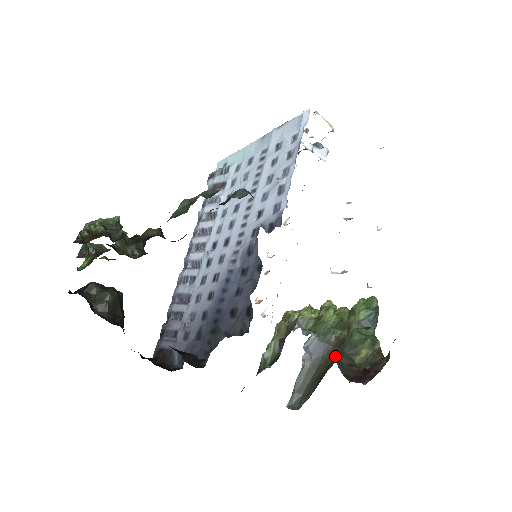
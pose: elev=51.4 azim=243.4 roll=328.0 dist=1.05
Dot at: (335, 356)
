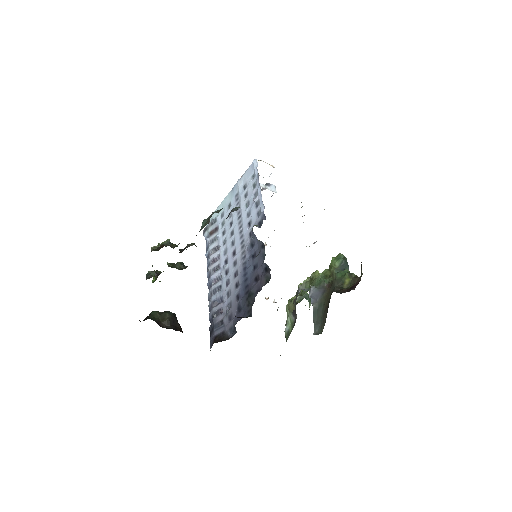
Dot at: (331, 292)
